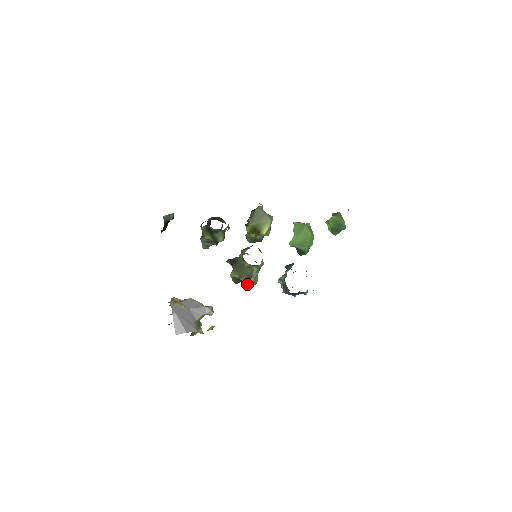
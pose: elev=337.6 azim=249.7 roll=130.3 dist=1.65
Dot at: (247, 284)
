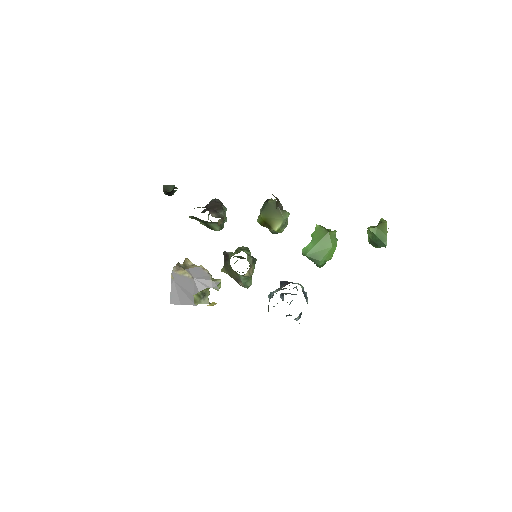
Dot at: (239, 284)
